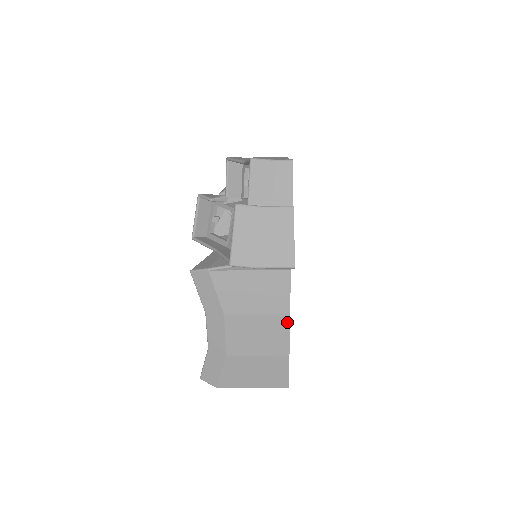
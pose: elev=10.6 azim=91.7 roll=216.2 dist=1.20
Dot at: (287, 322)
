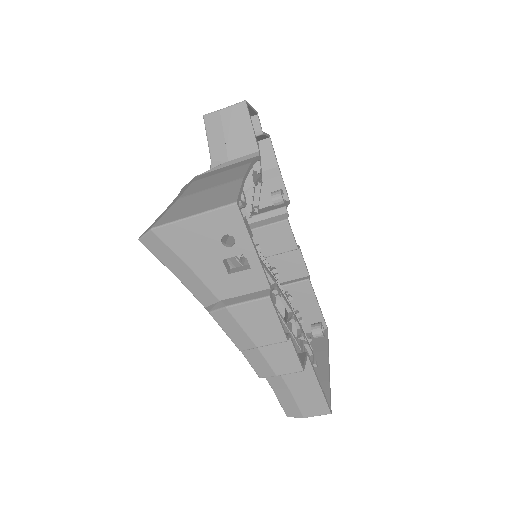
Dot at: (248, 166)
